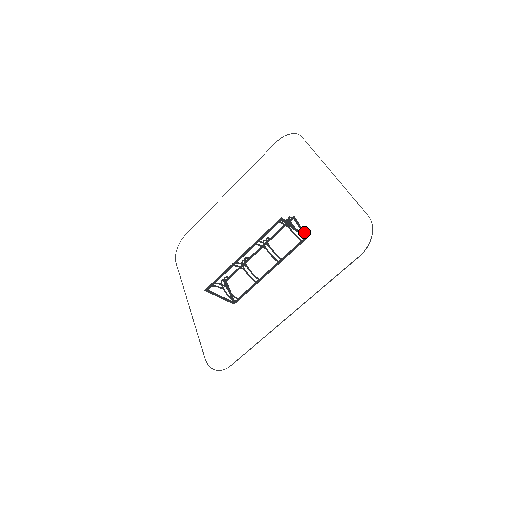
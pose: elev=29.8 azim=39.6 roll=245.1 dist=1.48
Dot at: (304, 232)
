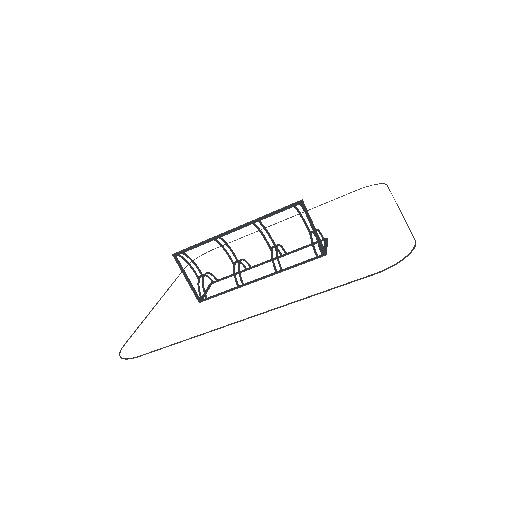
Dot at: (326, 249)
